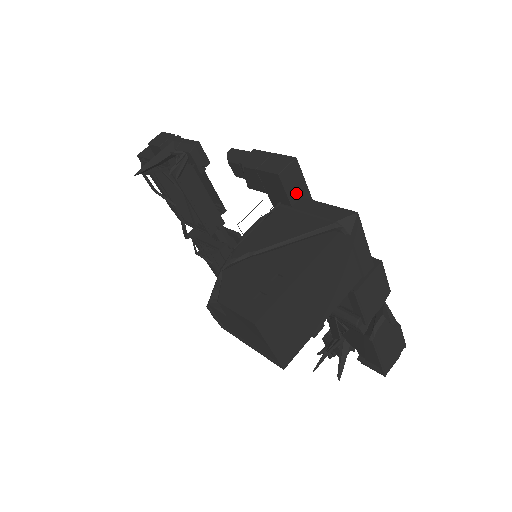
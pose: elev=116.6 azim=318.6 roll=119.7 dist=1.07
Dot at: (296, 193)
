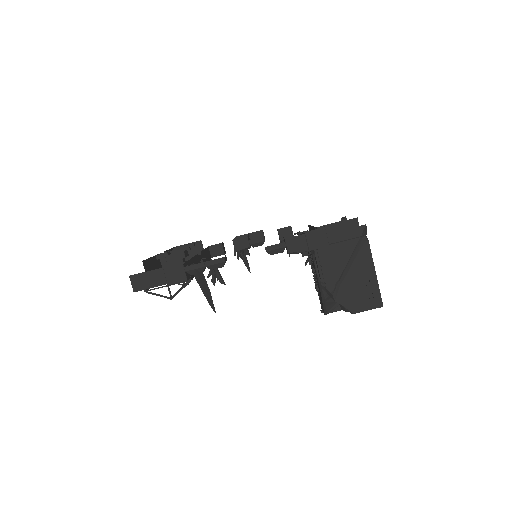
Dot at: occluded
